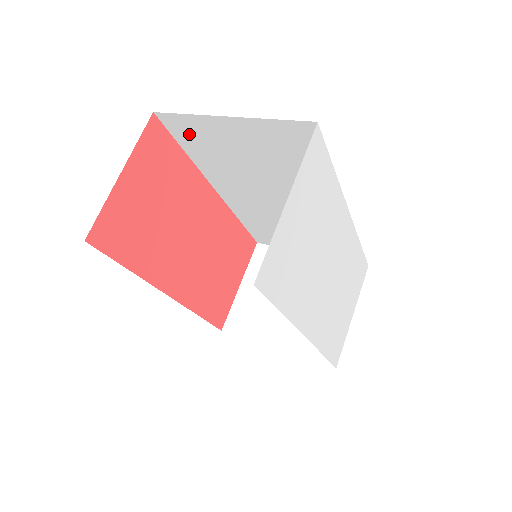
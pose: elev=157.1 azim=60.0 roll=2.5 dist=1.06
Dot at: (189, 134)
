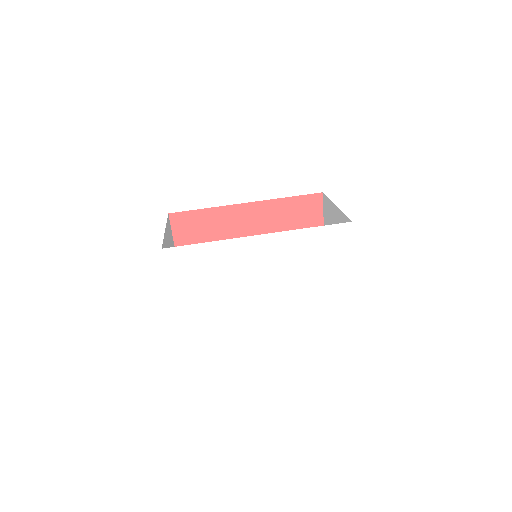
Dot at: occluded
